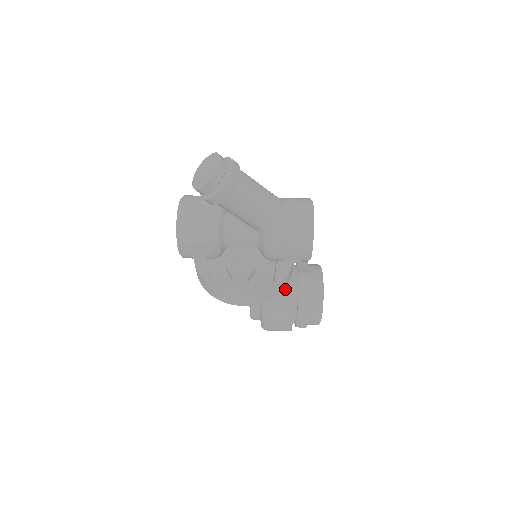
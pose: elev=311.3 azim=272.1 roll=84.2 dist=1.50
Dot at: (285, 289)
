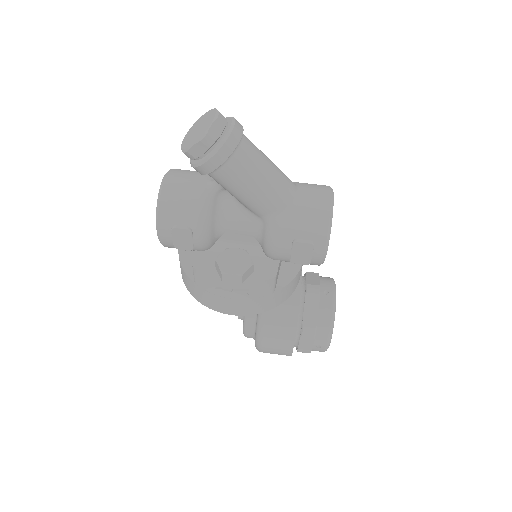
Dot at: (288, 301)
